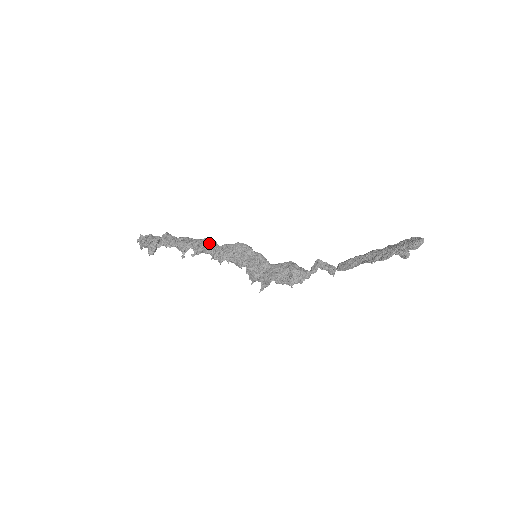
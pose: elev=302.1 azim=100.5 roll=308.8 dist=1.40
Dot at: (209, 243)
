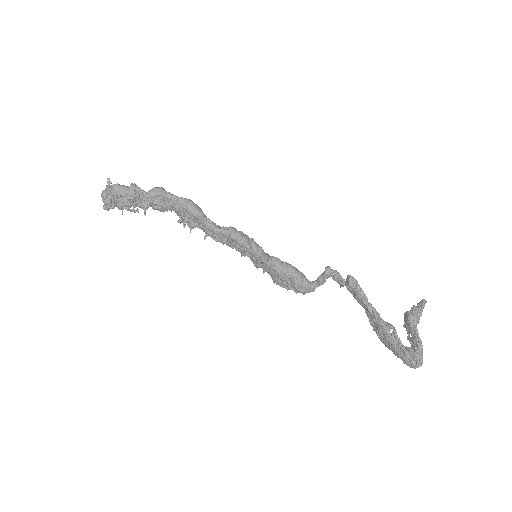
Dot at: (194, 221)
